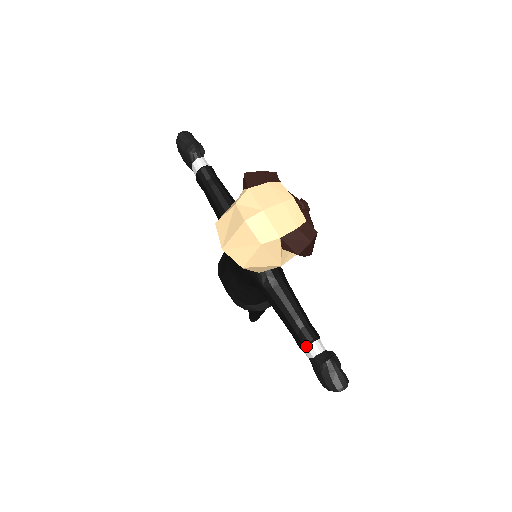
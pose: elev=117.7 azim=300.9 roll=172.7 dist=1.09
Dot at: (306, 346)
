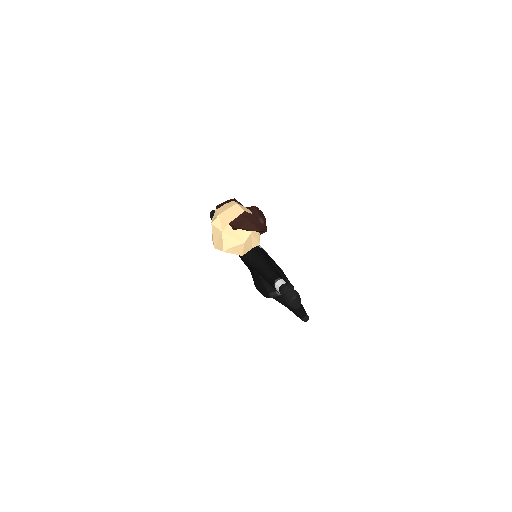
Dot at: (274, 286)
